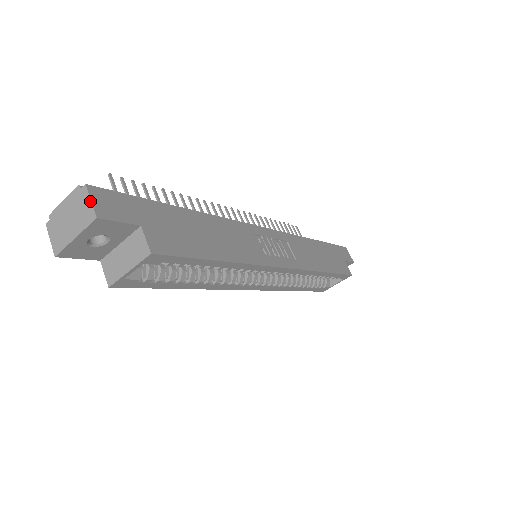
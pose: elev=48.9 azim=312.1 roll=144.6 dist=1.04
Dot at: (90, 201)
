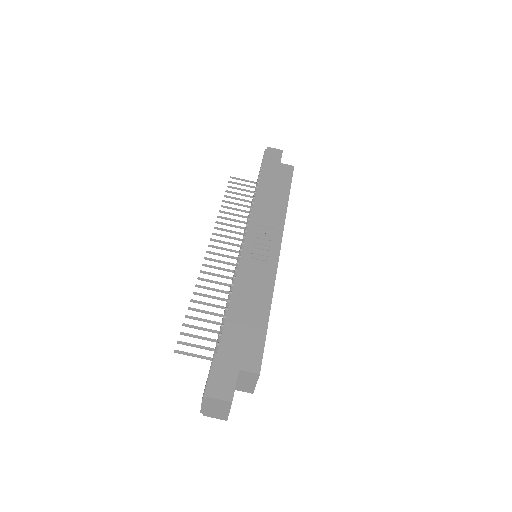
Dot at: (219, 400)
